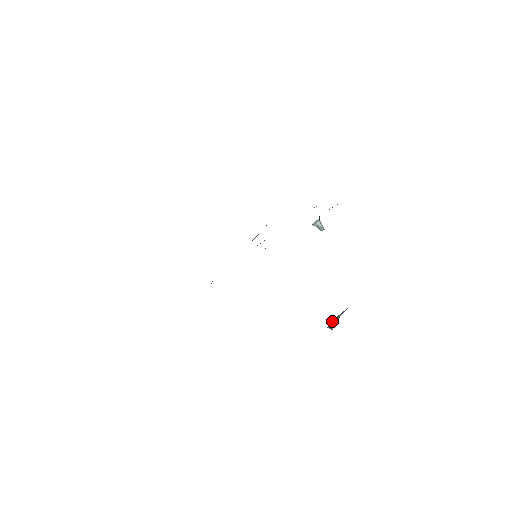
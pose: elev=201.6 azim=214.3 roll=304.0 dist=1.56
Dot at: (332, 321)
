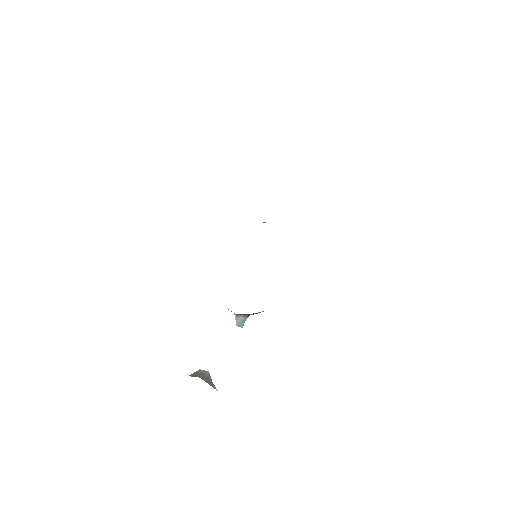
Dot at: (206, 373)
